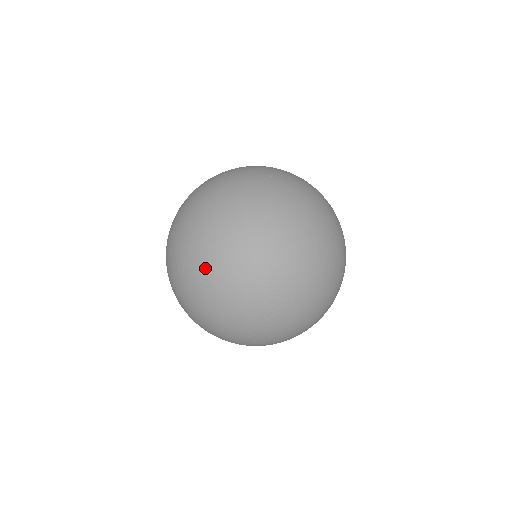
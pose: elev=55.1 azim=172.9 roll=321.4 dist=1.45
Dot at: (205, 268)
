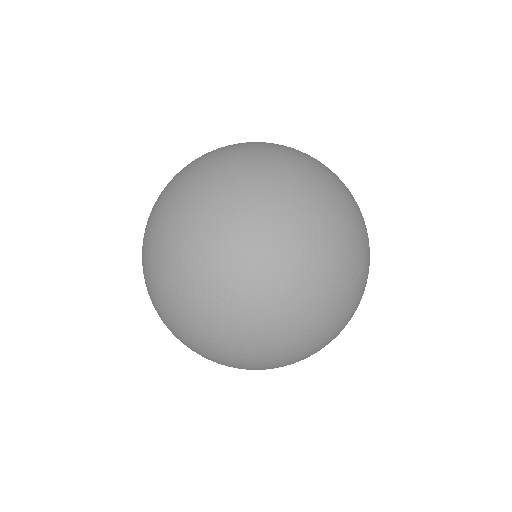
Dot at: (241, 153)
